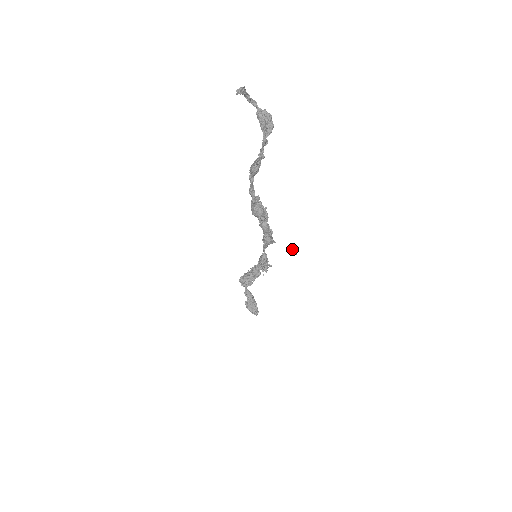
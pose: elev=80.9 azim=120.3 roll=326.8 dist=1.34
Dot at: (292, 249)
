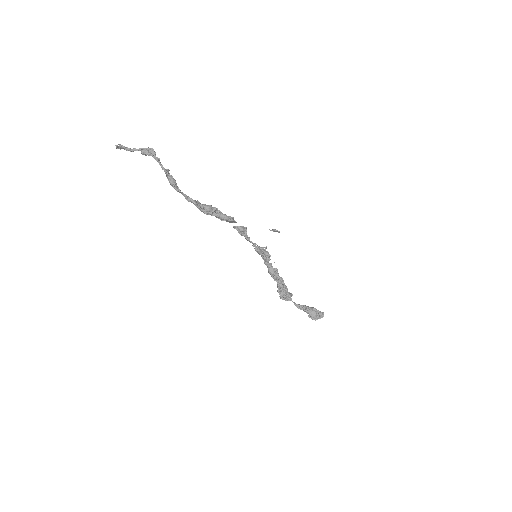
Dot at: (272, 230)
